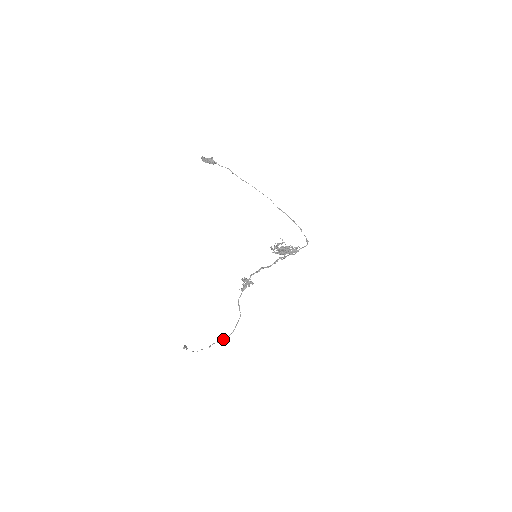
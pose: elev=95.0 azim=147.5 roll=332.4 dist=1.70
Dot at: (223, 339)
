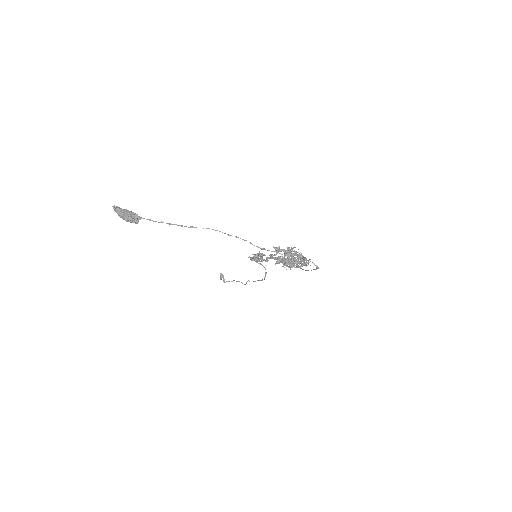
Dot at: occluded
